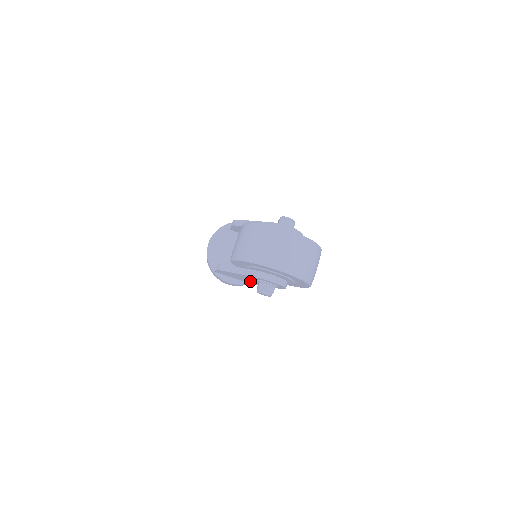
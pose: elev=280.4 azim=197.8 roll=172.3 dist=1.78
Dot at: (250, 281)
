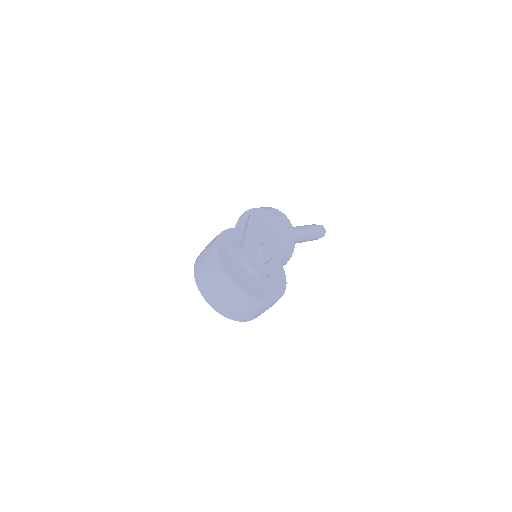
Dot at: occluded
